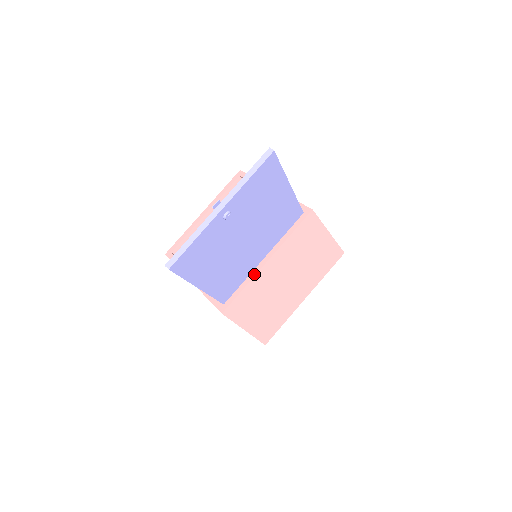
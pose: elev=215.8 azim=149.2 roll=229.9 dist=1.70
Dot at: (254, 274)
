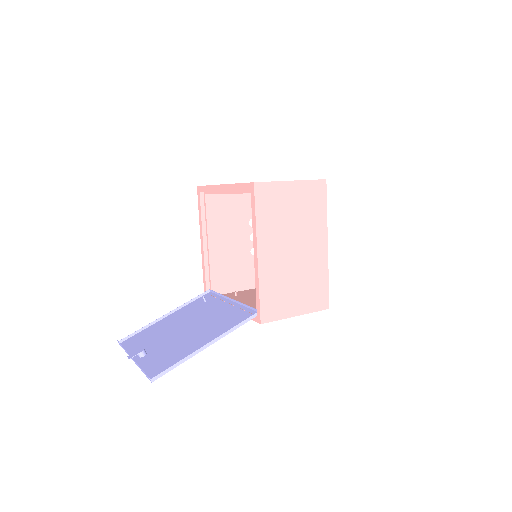
Dot at: occluded
